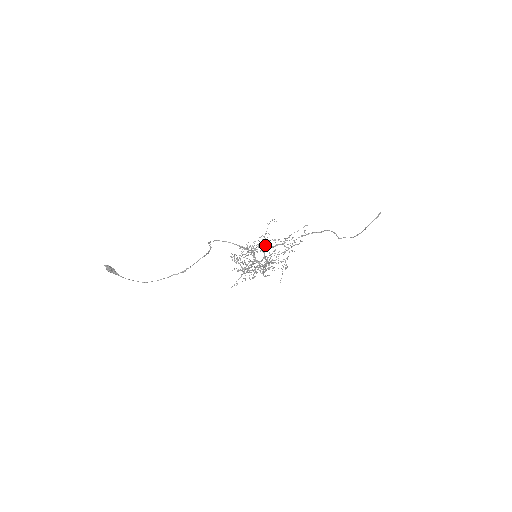
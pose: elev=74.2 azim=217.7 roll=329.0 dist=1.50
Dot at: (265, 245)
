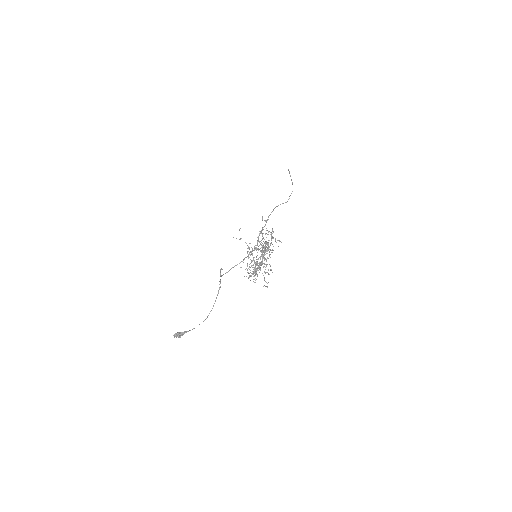
Dot at: occluded
